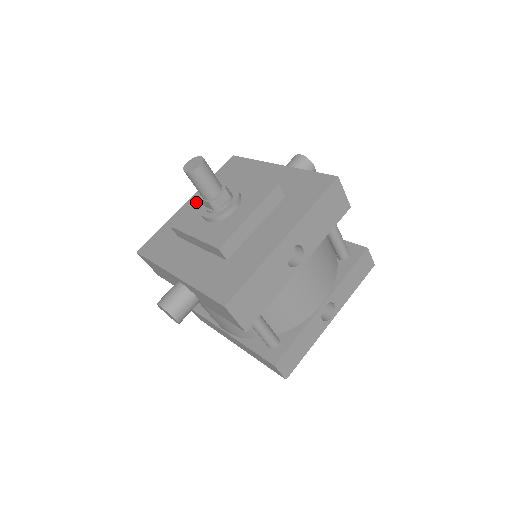
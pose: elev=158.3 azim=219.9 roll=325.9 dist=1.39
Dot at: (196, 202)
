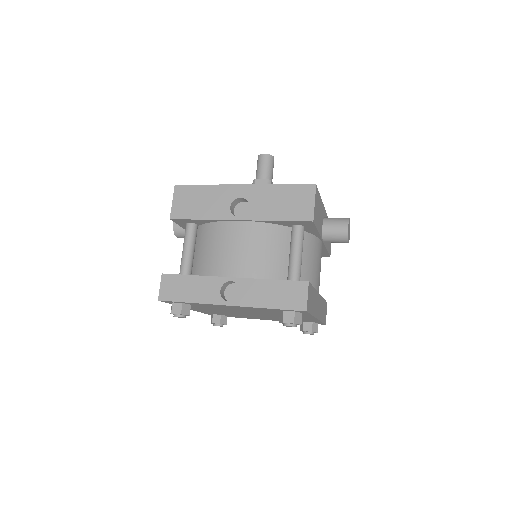
Dot at: occluded
